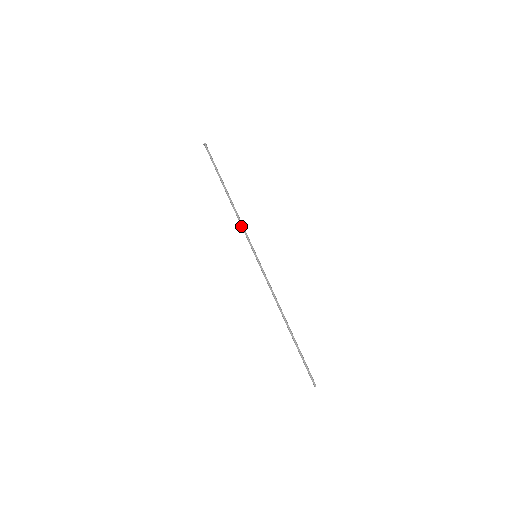
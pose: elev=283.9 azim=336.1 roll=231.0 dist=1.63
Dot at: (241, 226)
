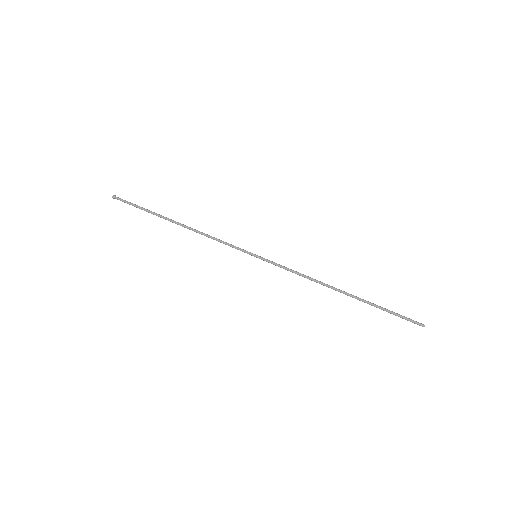
Dot at: (217, 240)
